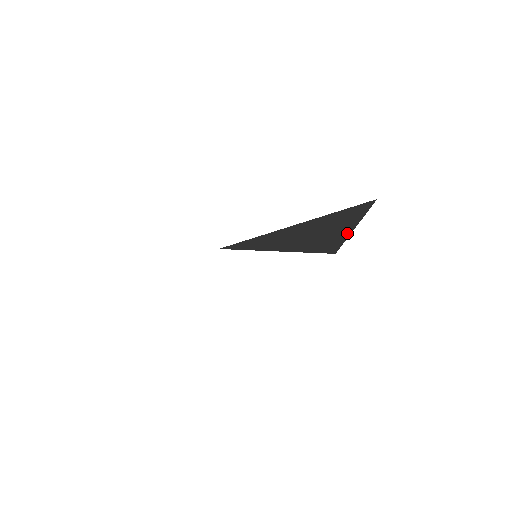
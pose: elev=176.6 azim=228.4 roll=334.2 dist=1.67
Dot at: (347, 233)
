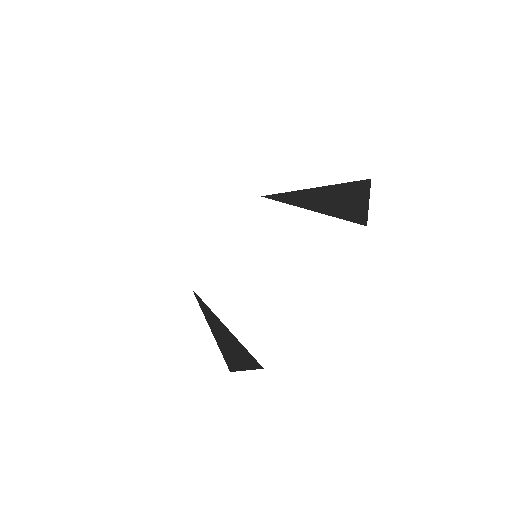
Dot at: (363, 209)
